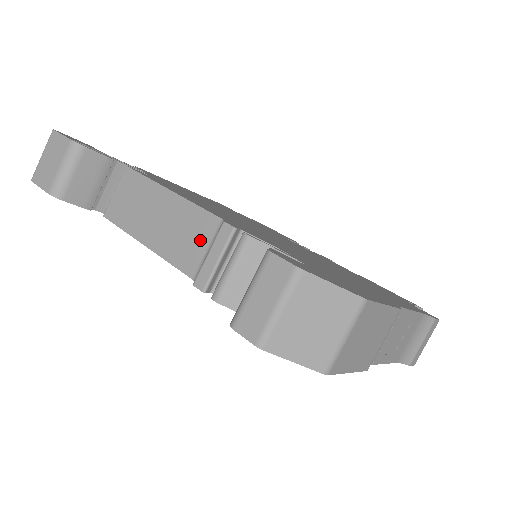
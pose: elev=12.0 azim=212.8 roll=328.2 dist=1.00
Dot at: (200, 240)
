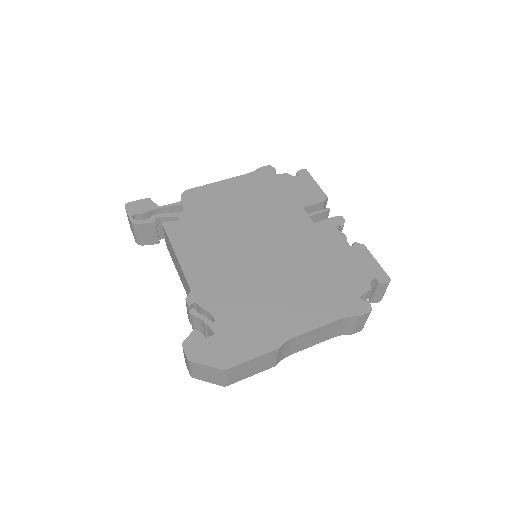
Dot at: occluded
